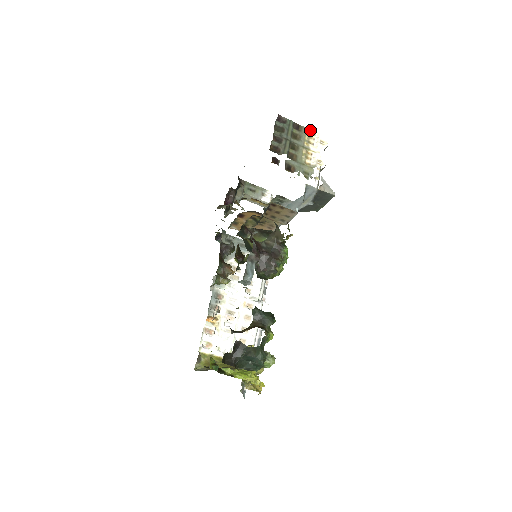
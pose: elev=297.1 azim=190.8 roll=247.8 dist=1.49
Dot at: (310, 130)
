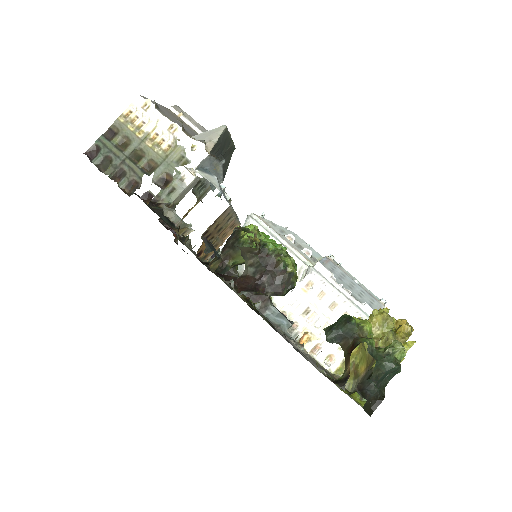
Dot at: (122, 115)
